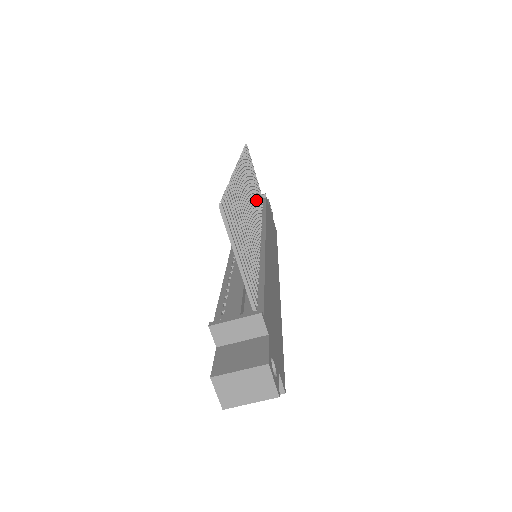
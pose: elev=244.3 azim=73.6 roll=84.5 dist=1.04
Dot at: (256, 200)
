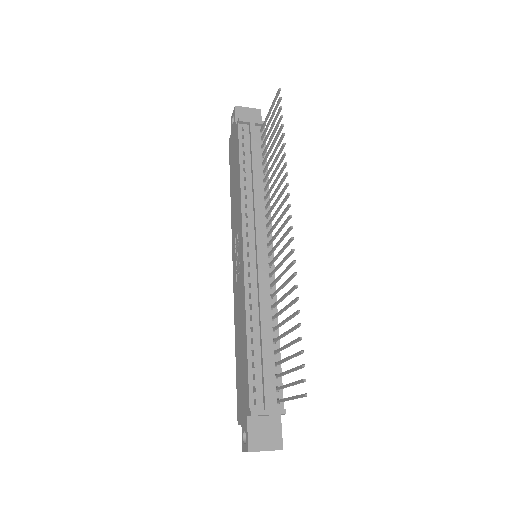
Dot at: occluded
